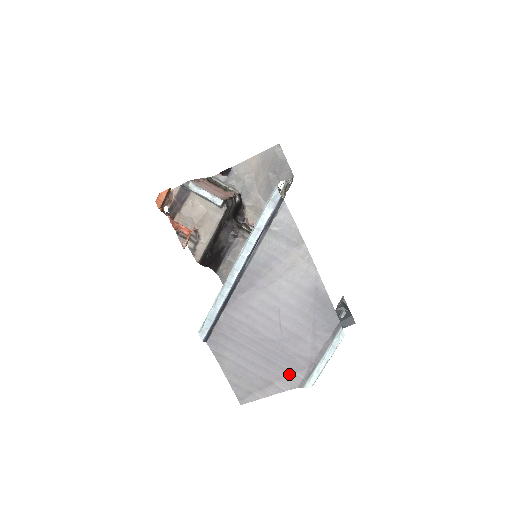
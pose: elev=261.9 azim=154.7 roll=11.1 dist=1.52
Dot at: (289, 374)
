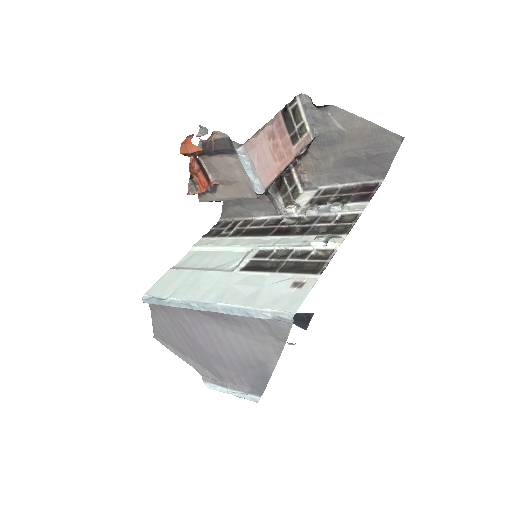
Dot at: (201, 365)
